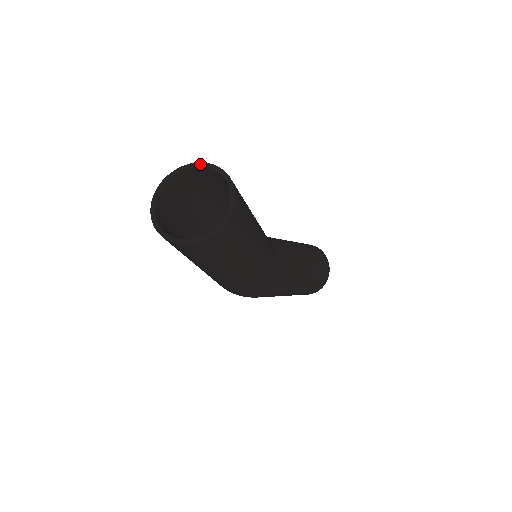
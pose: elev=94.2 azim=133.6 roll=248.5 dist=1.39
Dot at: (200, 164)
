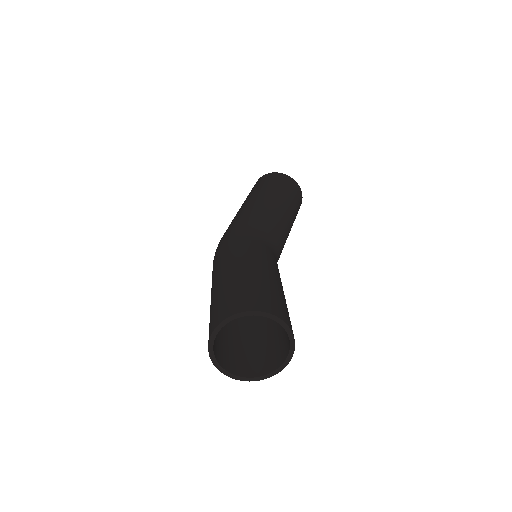
Dot at: (269, 315)
